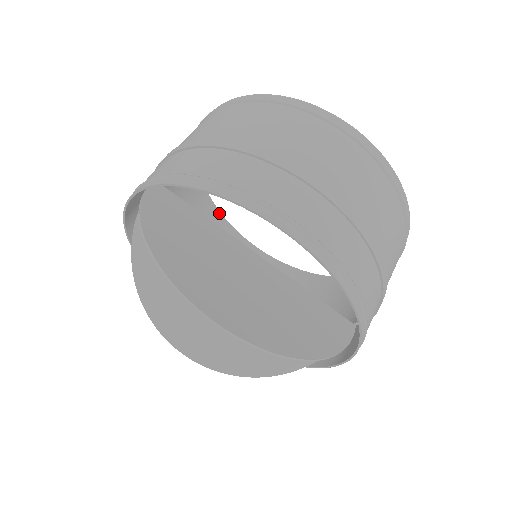
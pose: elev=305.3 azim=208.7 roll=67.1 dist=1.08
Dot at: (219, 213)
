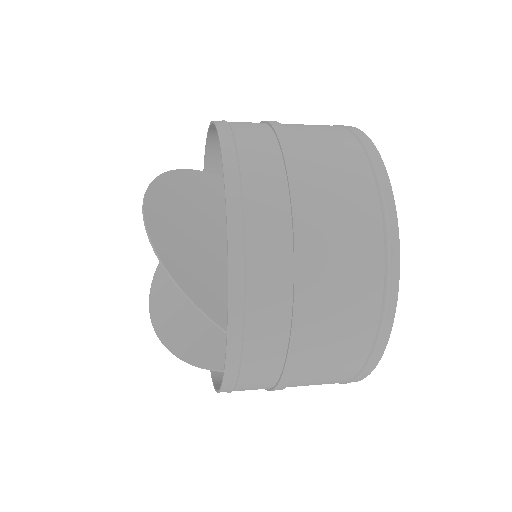
Dot at: occluded
